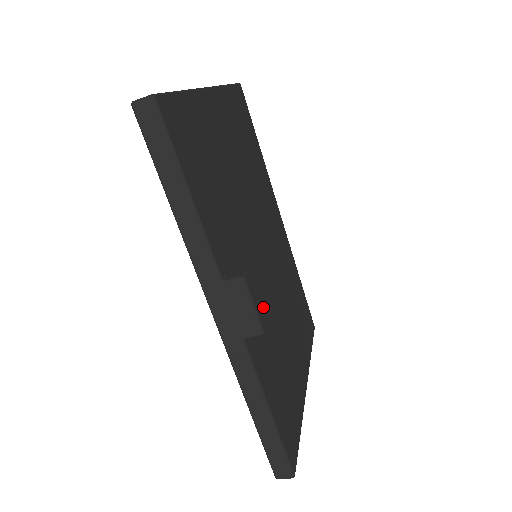
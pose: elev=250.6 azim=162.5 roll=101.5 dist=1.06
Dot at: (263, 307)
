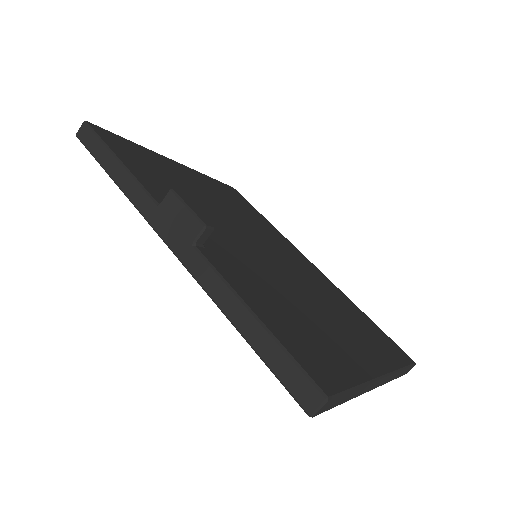
Dot at: (251, 263)
